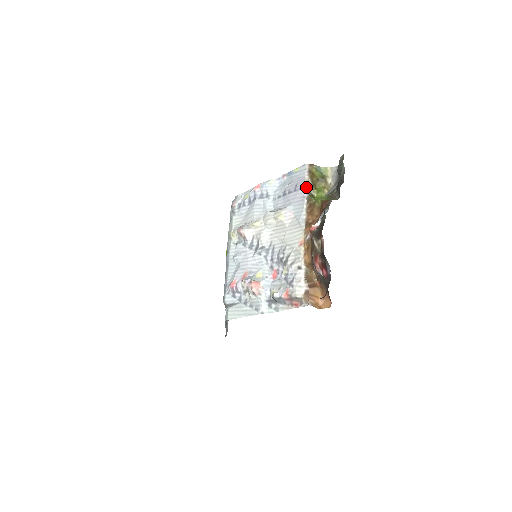
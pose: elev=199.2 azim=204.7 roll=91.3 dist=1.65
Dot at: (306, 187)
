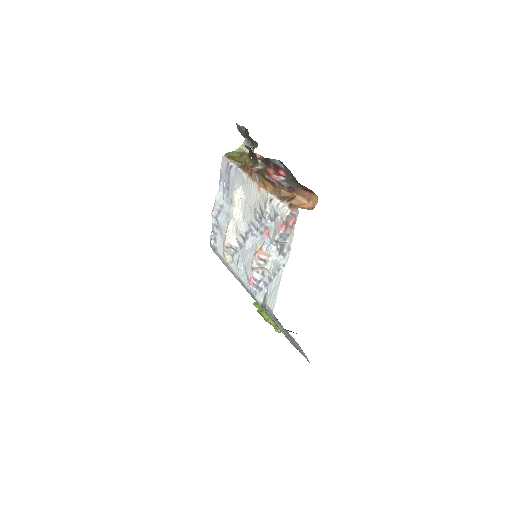
Dot at: (233, 164)
